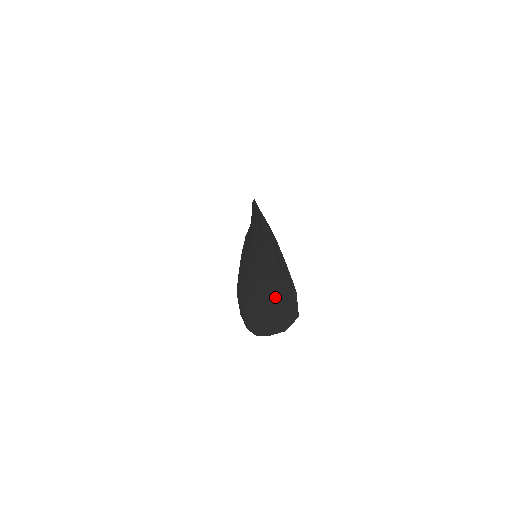
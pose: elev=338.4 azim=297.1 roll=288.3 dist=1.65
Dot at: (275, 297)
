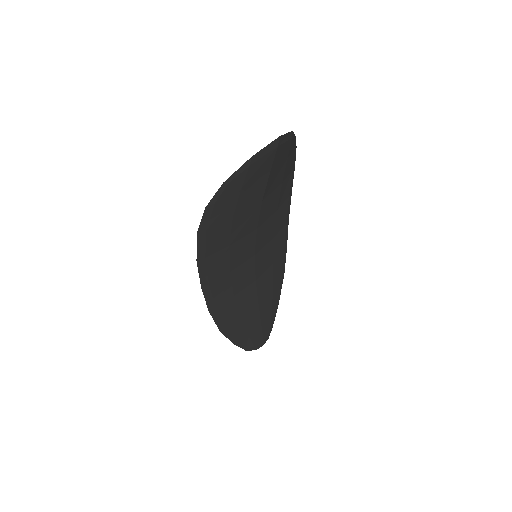
Dot at: (260, 182)
